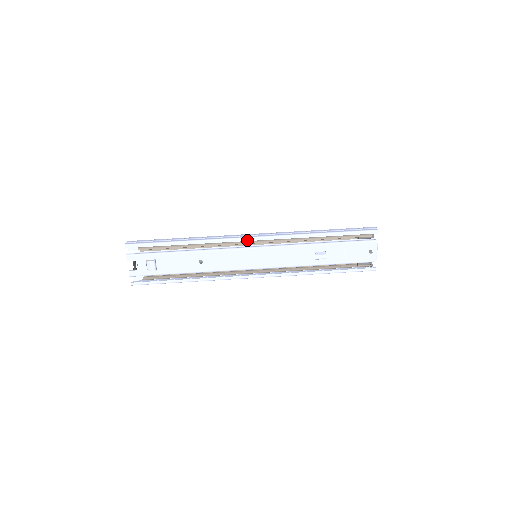
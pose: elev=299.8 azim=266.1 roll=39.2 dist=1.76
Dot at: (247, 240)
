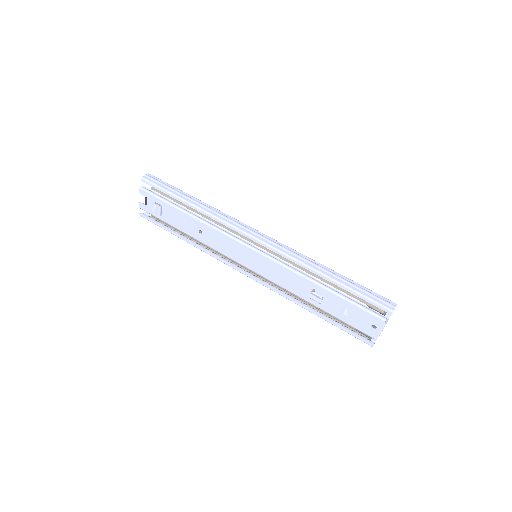
Dot at: (249, 237)
